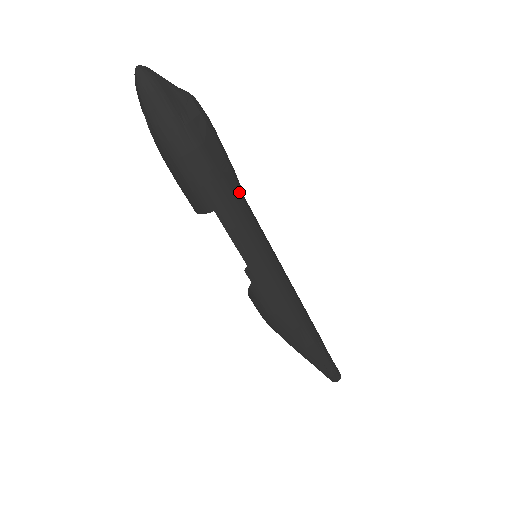
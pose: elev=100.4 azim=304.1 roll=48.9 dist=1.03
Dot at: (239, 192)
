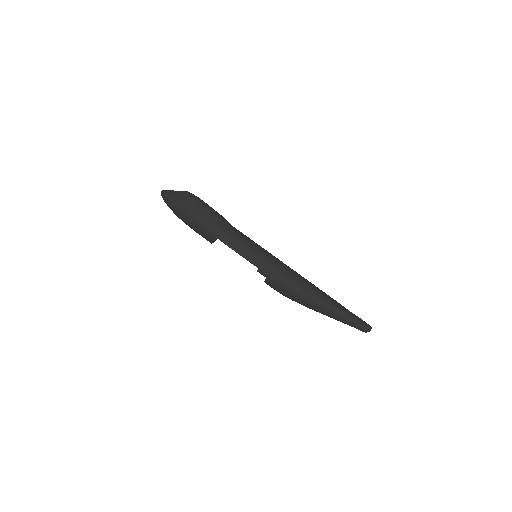
Dot at: (224, 224)
